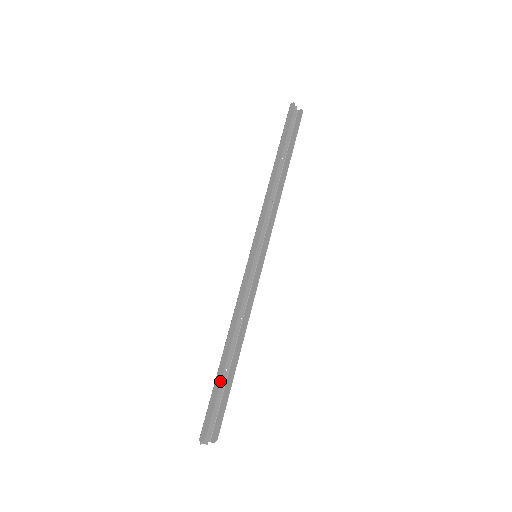
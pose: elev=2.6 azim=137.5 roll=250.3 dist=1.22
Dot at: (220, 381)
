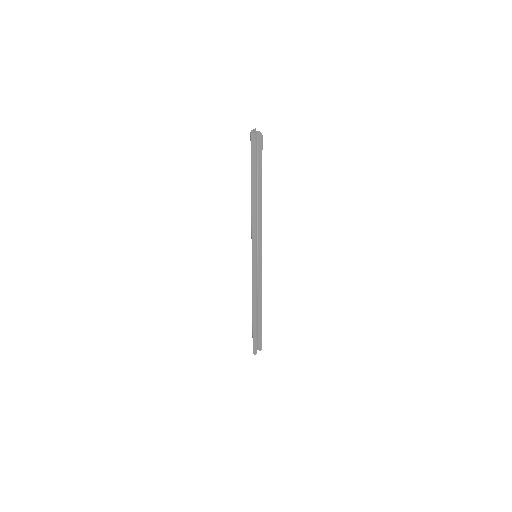
Dot at: (256, 329)
